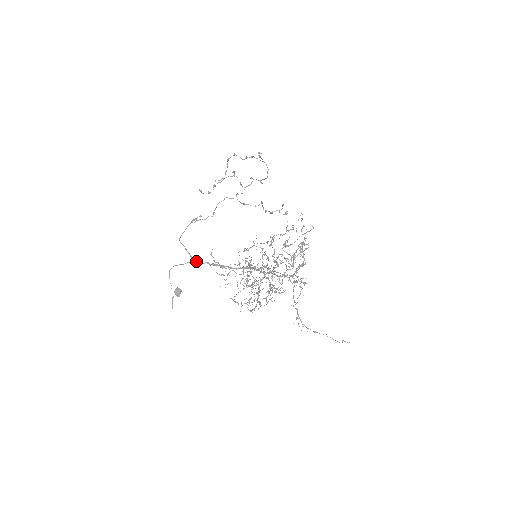
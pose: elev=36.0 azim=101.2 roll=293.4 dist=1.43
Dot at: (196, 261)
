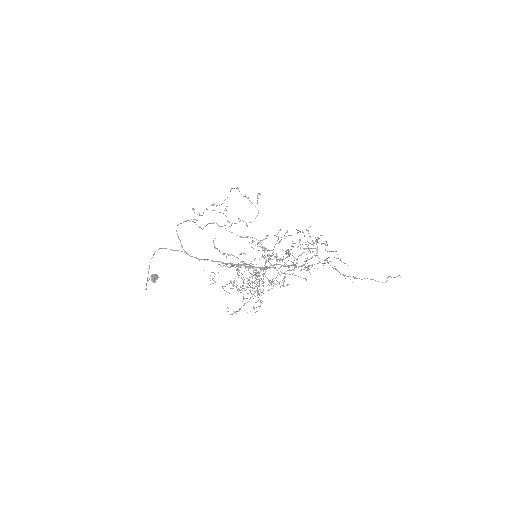
Dot at: (186, 252)
